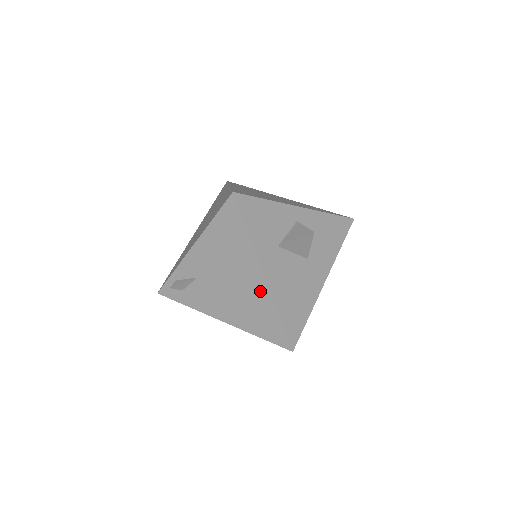
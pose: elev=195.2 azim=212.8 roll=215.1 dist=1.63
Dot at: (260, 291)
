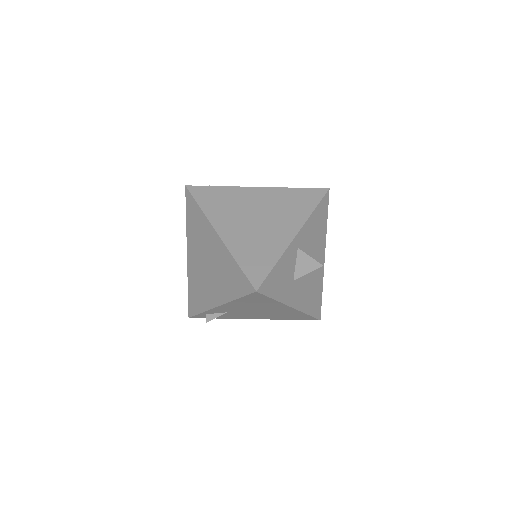
Dot at: (290, 311)
